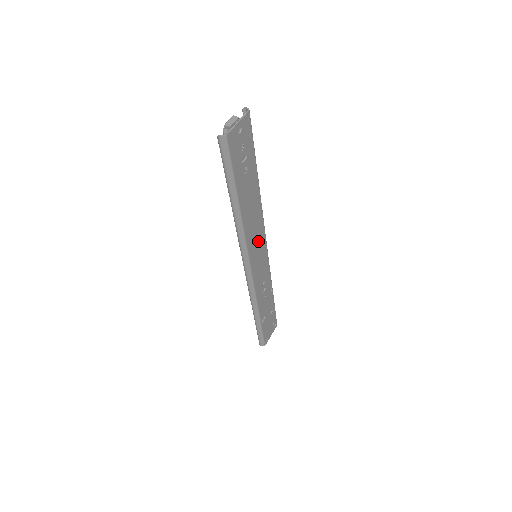
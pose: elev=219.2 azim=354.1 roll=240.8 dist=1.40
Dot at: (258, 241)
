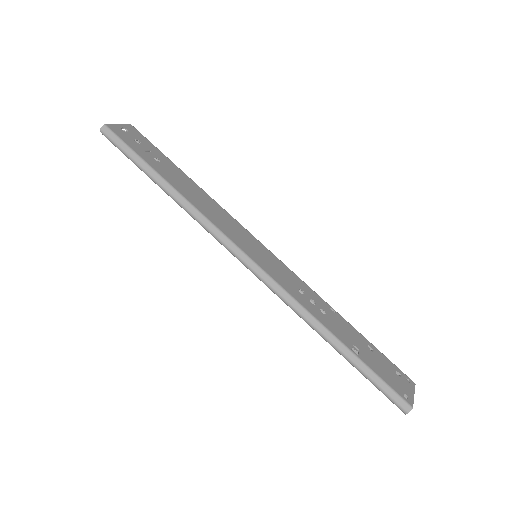
Dot at: (239, 233)
